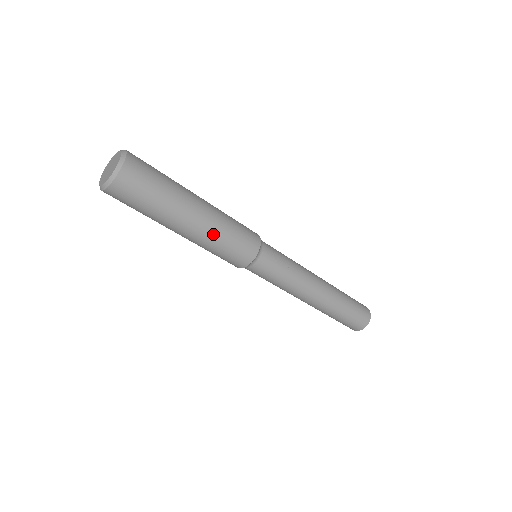
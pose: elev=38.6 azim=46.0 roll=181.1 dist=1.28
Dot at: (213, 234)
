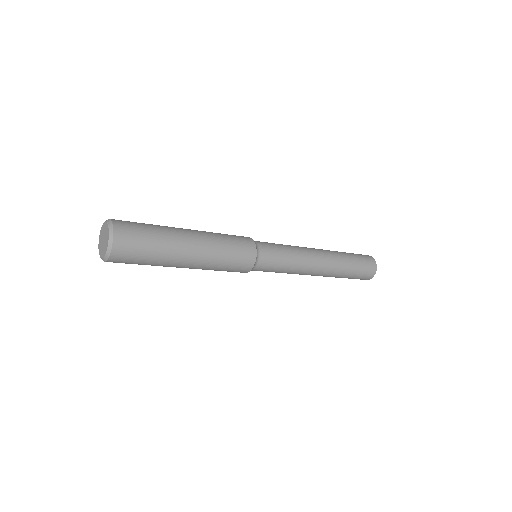
Dot at: (212, 256)
